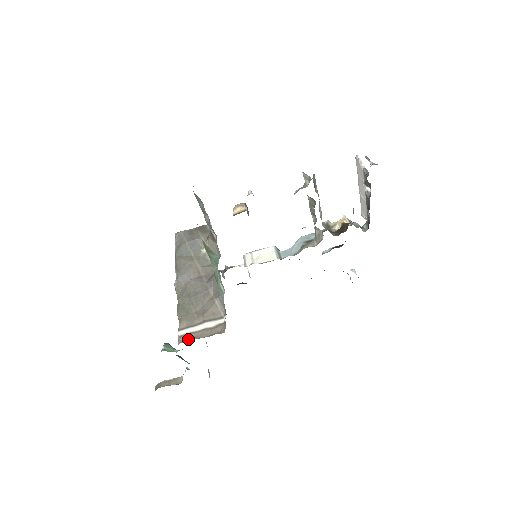
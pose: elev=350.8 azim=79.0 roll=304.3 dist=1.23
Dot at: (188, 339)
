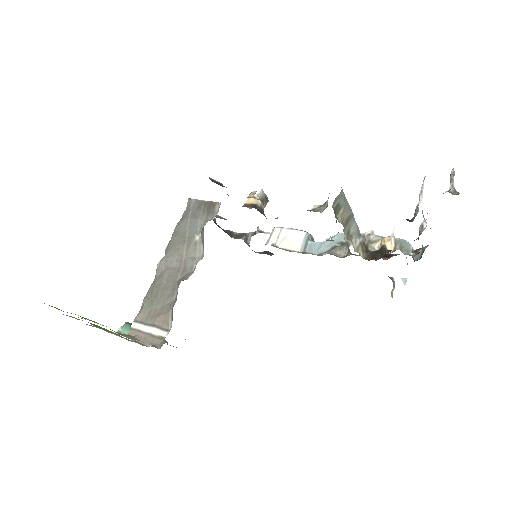
Dot at: (134, 336)
